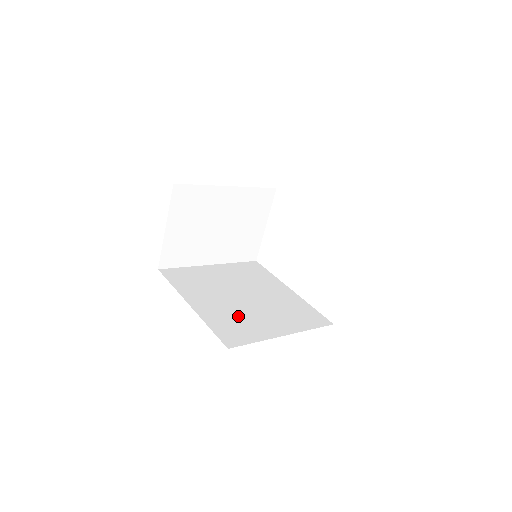
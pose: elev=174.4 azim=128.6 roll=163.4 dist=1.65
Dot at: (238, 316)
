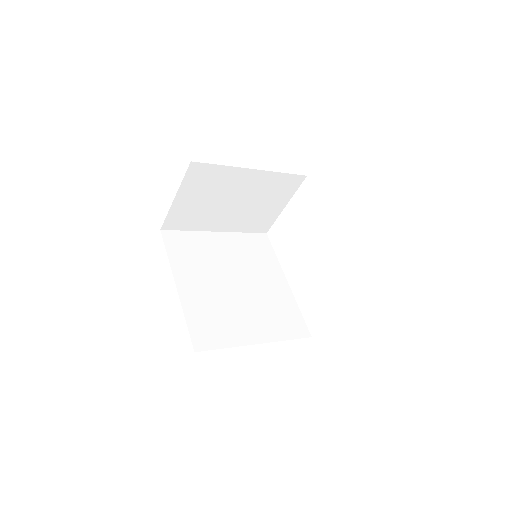
Dot at: (220, 310)
